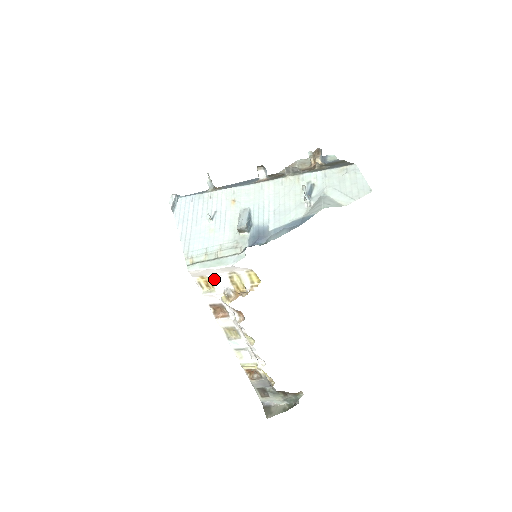
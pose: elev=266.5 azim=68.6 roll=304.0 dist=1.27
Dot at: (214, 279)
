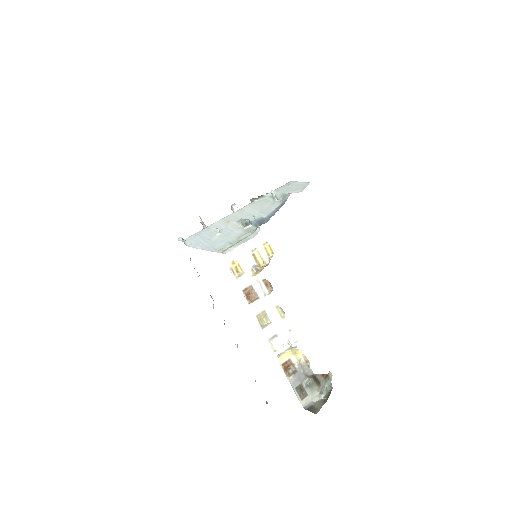
Dot at: (242, 260)
